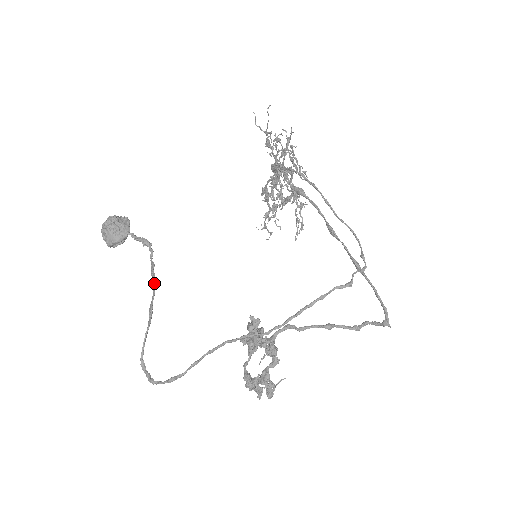
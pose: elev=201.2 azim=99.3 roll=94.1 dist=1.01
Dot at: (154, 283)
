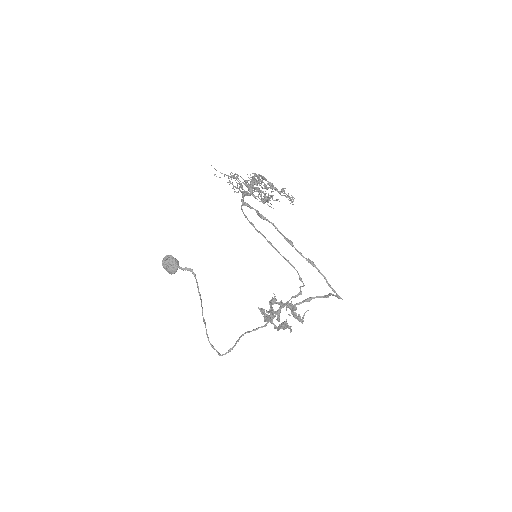
Dot at: (201, 301)
